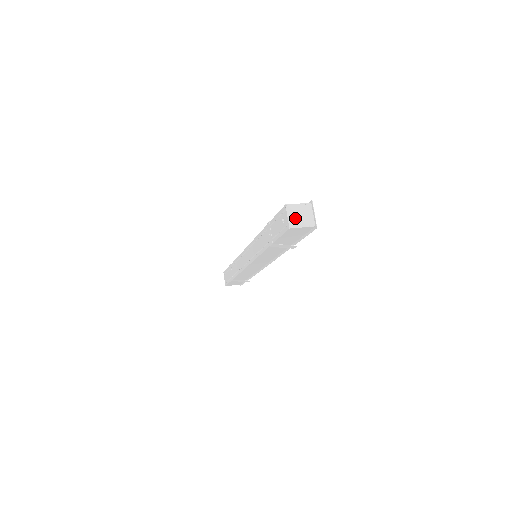
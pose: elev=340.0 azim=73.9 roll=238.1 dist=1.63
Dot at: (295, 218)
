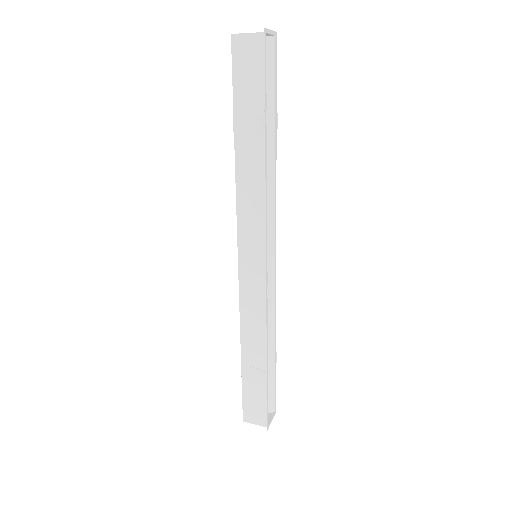
Dot at: occluded
